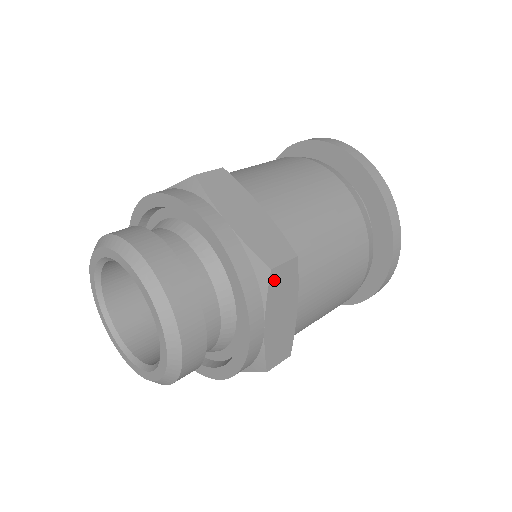
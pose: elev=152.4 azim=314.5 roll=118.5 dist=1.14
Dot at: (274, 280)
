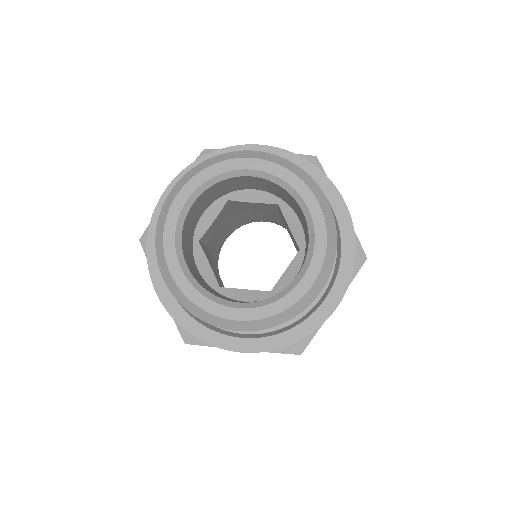
Dot at: (321, 169)
